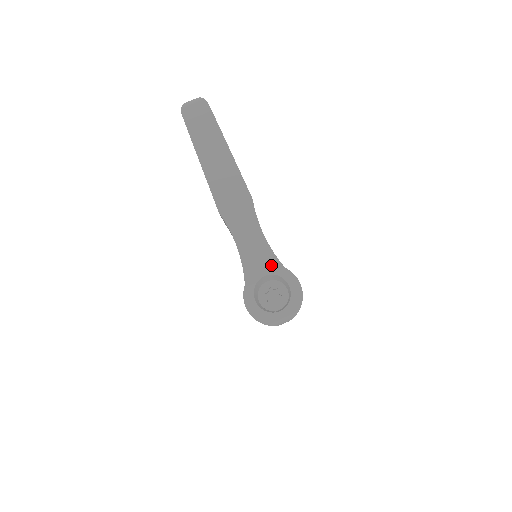
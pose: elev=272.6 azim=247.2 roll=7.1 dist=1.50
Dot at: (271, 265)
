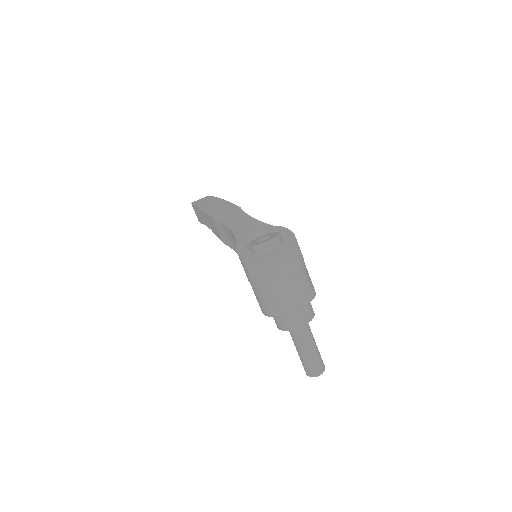
Dot at: (260, 227)
